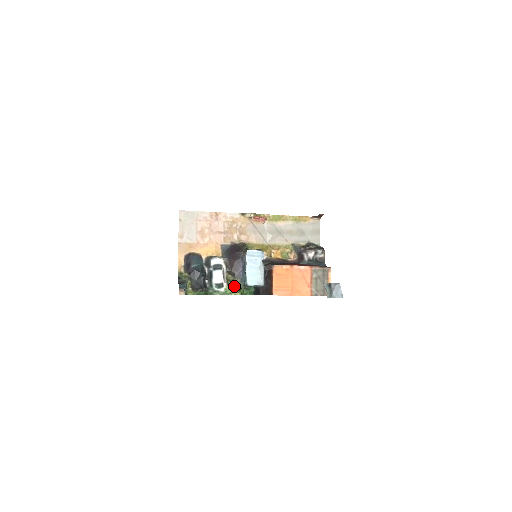
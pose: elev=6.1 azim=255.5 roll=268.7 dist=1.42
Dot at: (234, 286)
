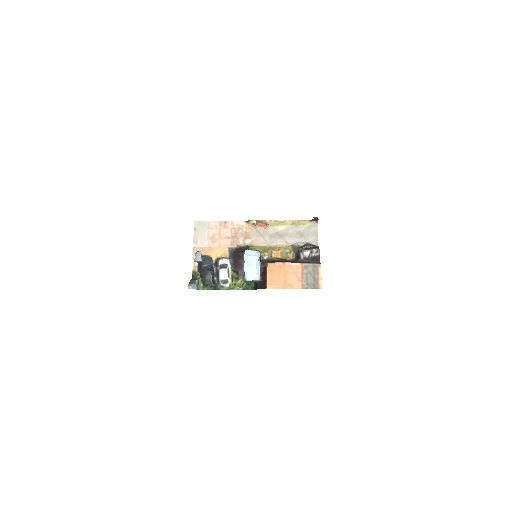
Dot at: (237, 282)
